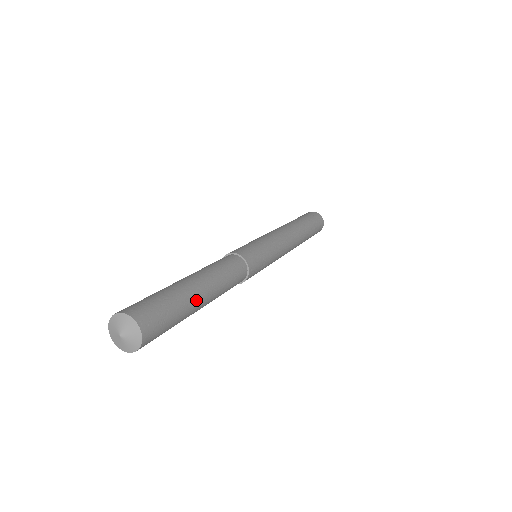
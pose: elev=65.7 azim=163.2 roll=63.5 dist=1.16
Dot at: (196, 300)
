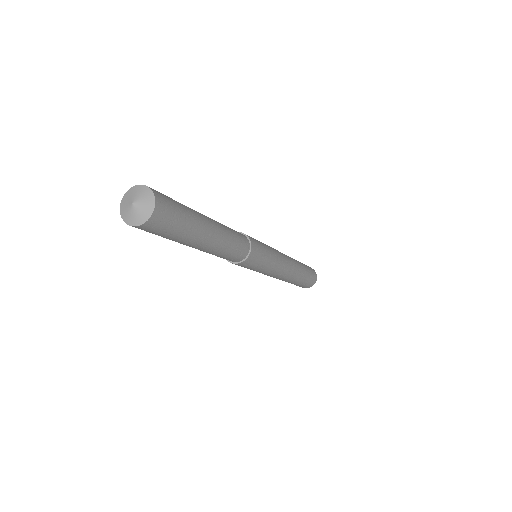
Dot at: (202, 235)
